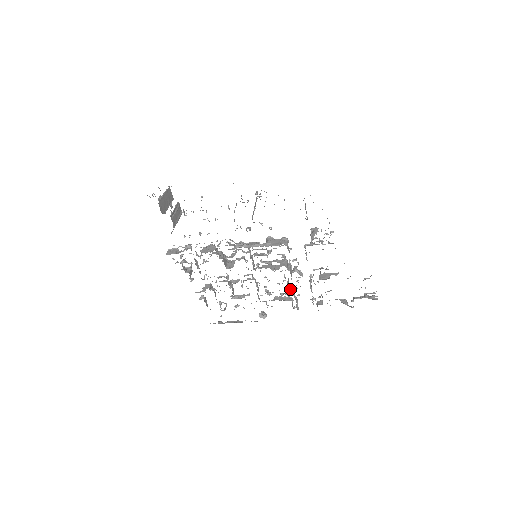
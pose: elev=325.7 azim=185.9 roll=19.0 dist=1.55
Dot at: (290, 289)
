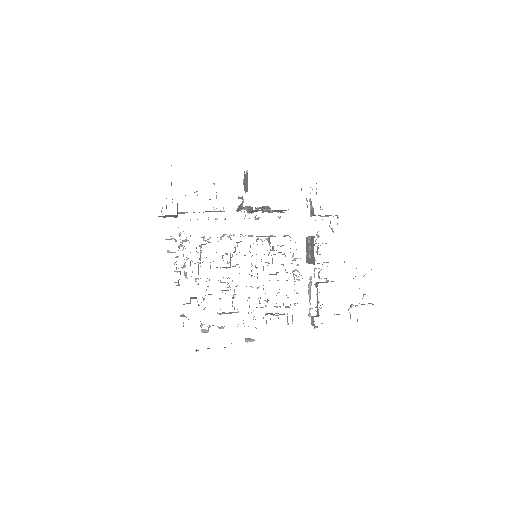
Dot at: (287, 297)
